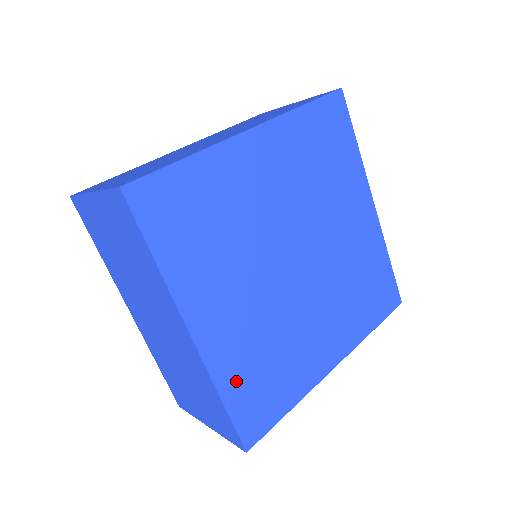
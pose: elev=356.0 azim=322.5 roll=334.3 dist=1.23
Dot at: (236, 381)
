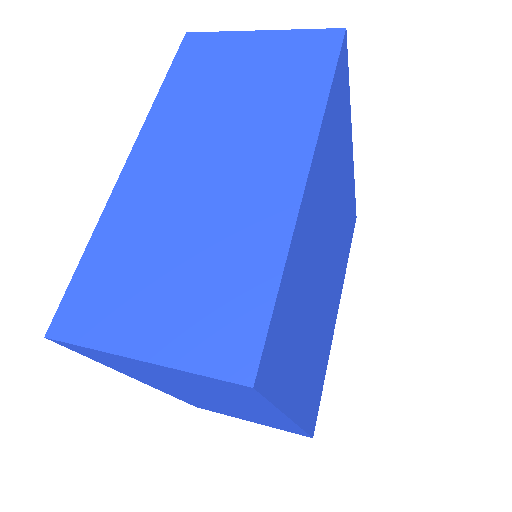
Dot at: (309, 407)
